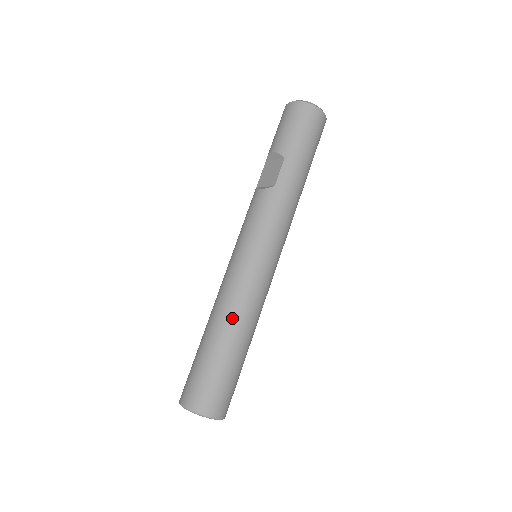
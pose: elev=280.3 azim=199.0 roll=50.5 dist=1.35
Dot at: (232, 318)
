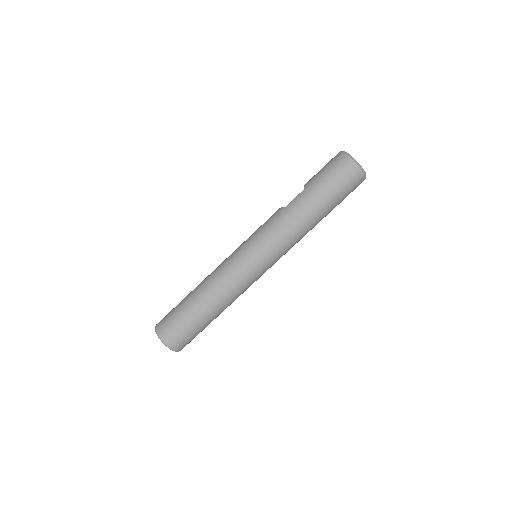
Dot at: (207, 283)
